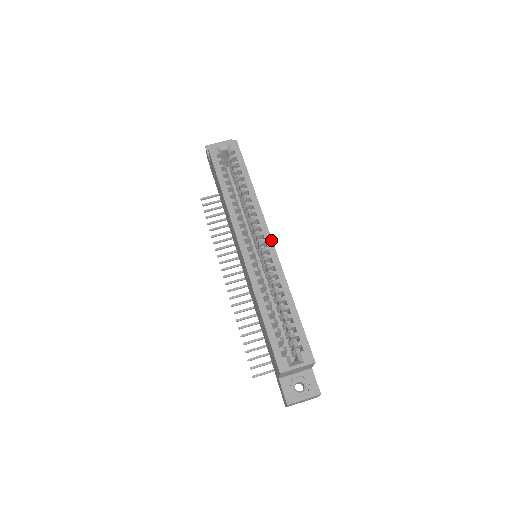
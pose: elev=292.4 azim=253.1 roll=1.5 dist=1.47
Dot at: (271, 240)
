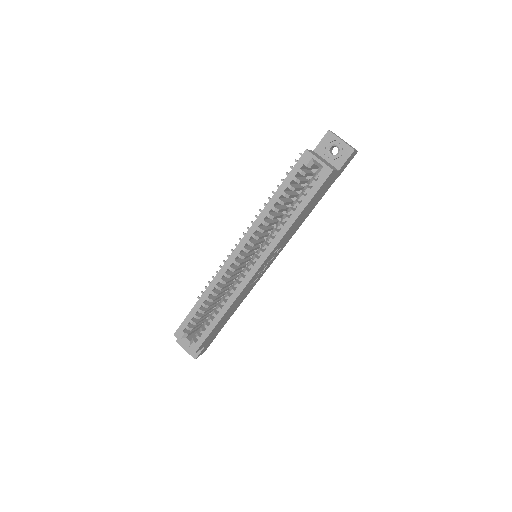
Dot at: (255, 272)
